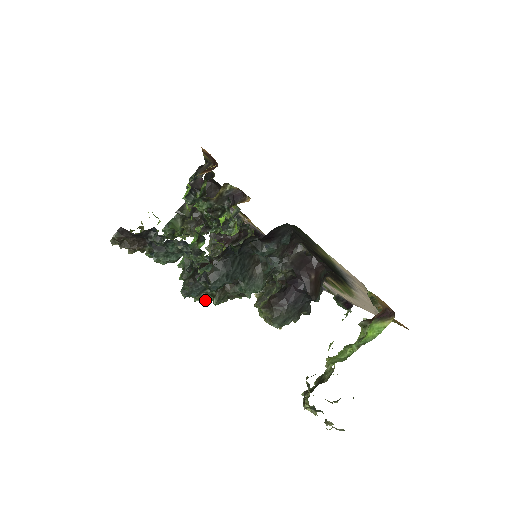
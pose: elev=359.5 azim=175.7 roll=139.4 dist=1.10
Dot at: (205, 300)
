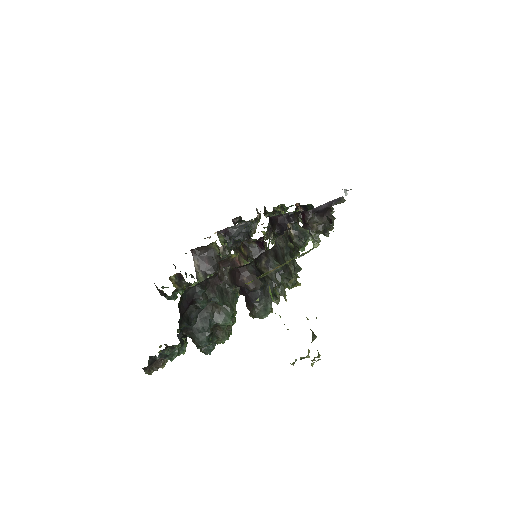
Dot at: occluded
